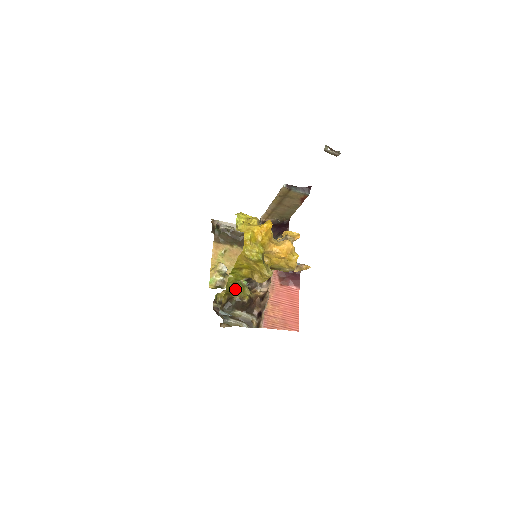
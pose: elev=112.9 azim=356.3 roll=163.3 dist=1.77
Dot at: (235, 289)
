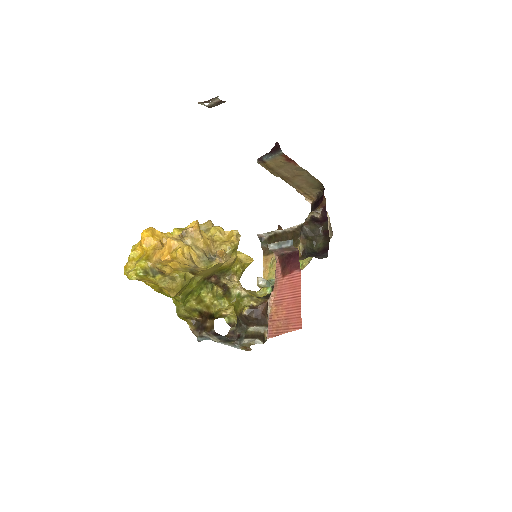
Dot at: (234, 305)
